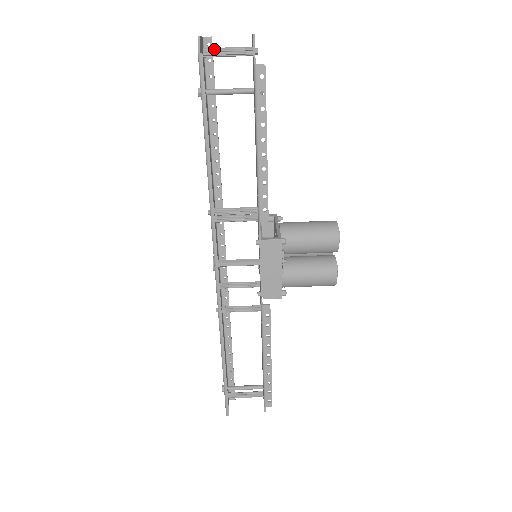
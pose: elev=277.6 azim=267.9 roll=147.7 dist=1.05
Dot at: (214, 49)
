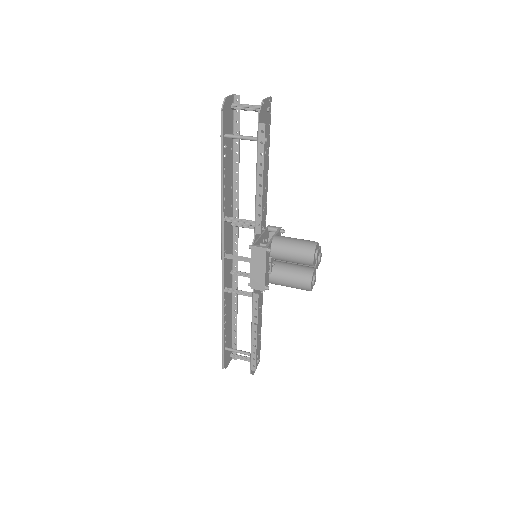
Dot at: (239, 105)
